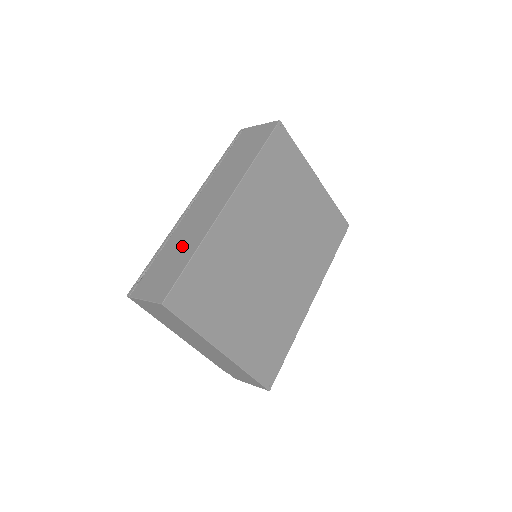
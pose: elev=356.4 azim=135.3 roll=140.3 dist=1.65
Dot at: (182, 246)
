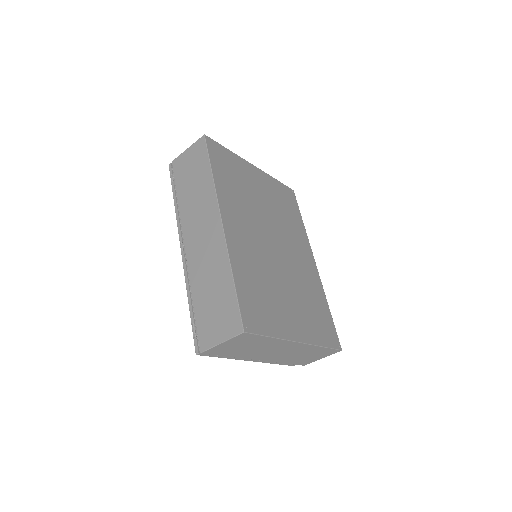
Dot at: (213, 281)
